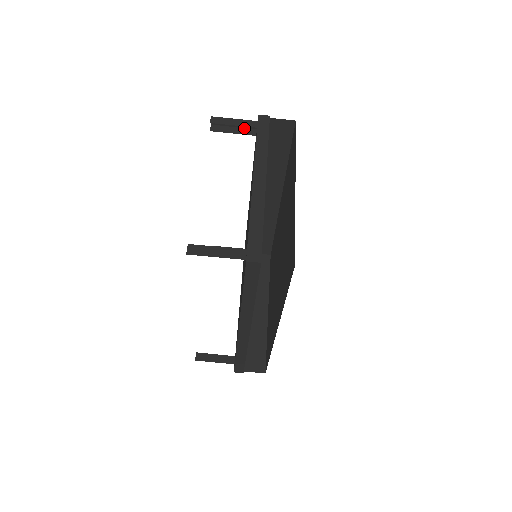
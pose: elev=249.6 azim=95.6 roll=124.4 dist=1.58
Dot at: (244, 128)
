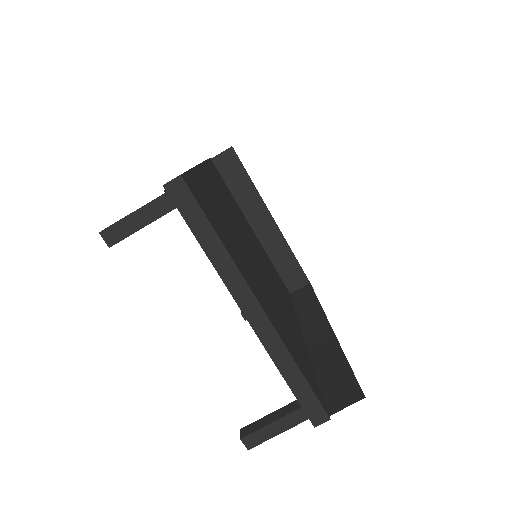
Dot at: occluded
